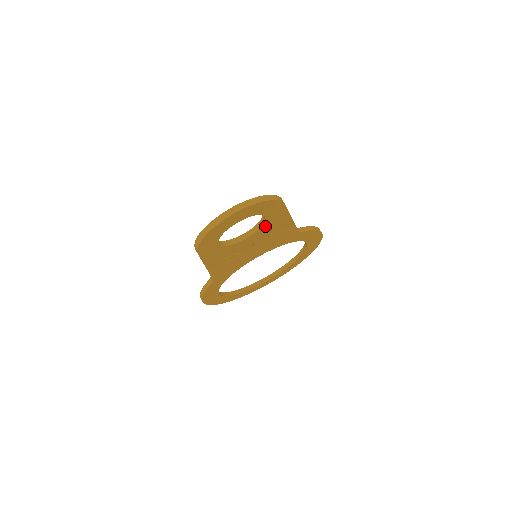
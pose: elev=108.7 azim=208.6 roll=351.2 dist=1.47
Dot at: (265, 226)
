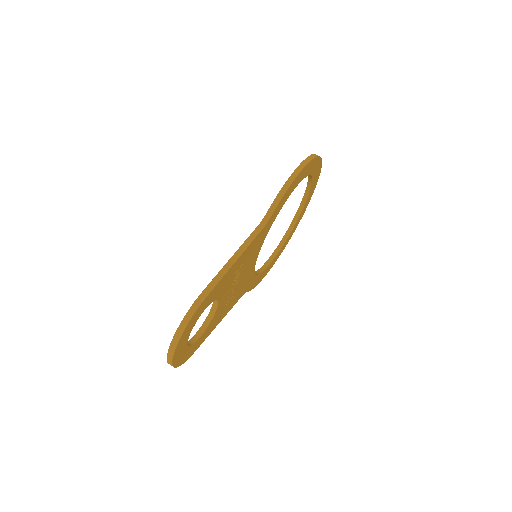
Dot at: (219, 294)
